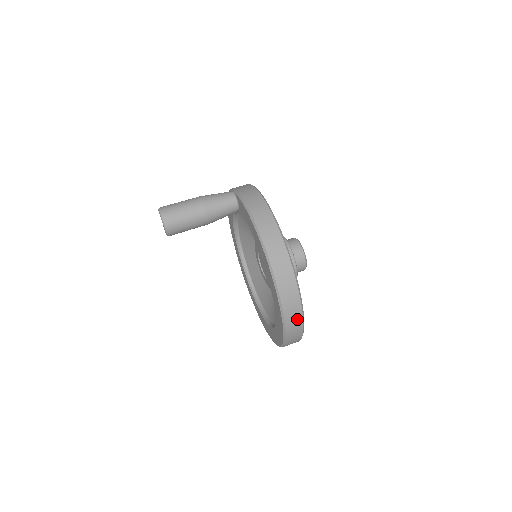
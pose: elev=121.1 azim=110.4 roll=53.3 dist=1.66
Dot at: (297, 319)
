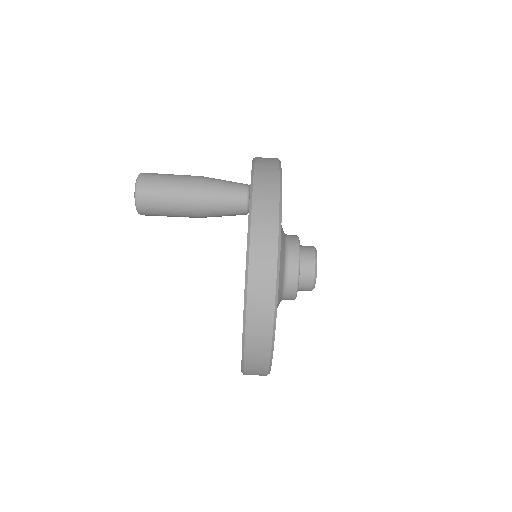
Dot at: (260, 374)
